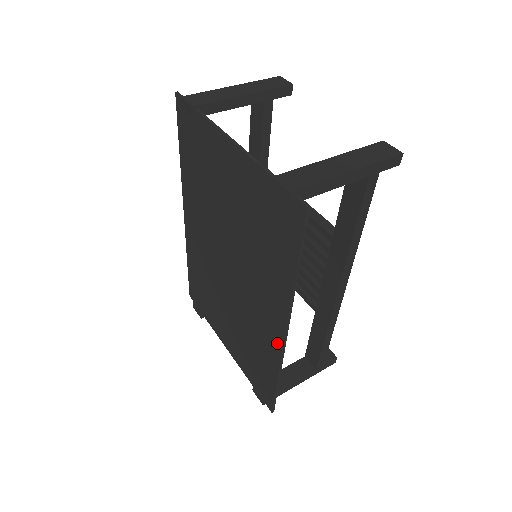
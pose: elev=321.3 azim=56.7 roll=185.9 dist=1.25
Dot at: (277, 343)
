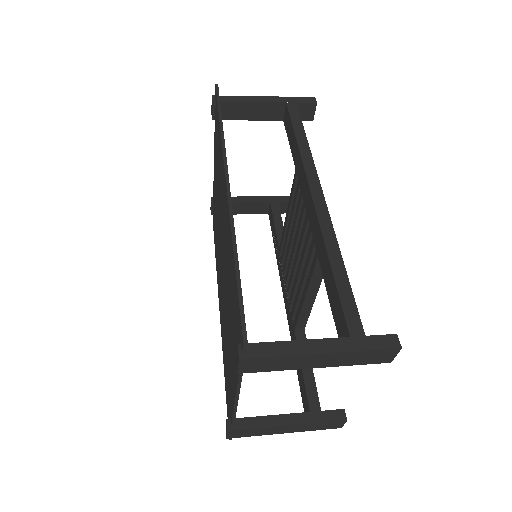
Dot at: (227, 209)
